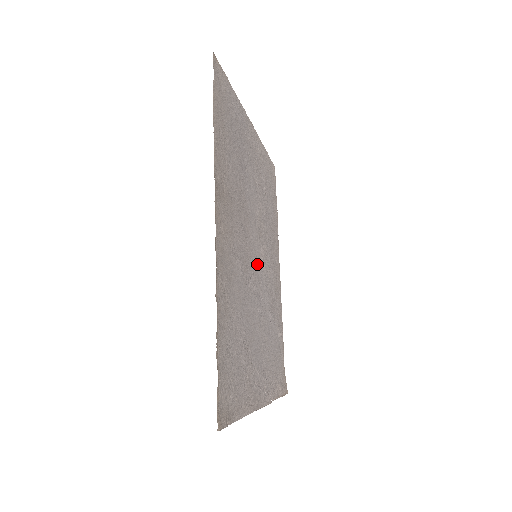
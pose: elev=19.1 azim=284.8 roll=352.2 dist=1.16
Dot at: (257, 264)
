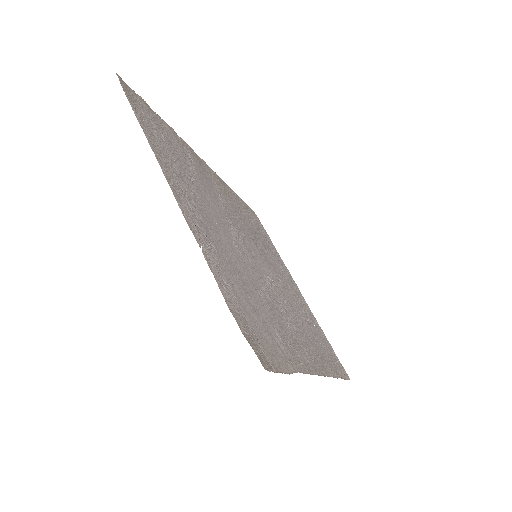
Dot at: (255, 258)
